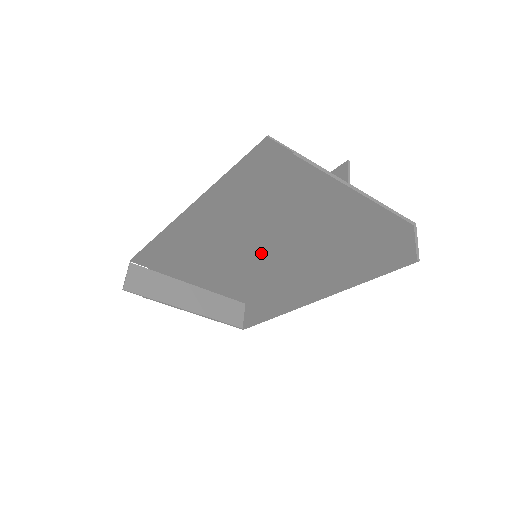
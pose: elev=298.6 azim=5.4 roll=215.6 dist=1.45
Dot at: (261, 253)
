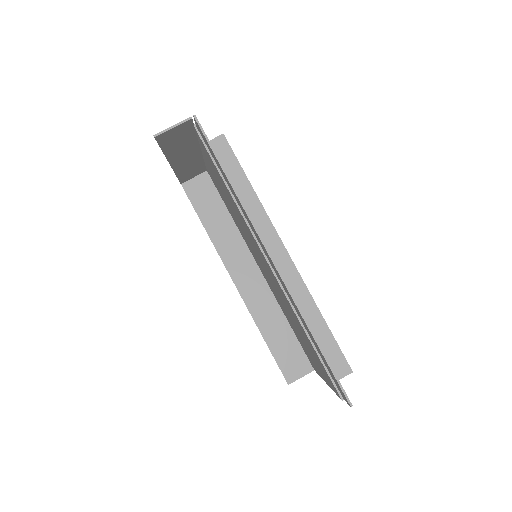
Dot at: (260, 261)
